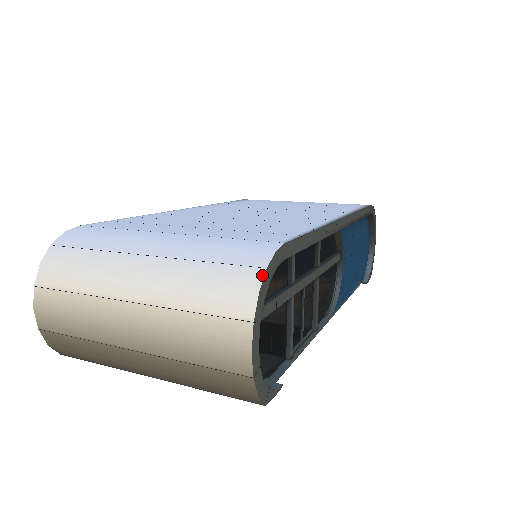
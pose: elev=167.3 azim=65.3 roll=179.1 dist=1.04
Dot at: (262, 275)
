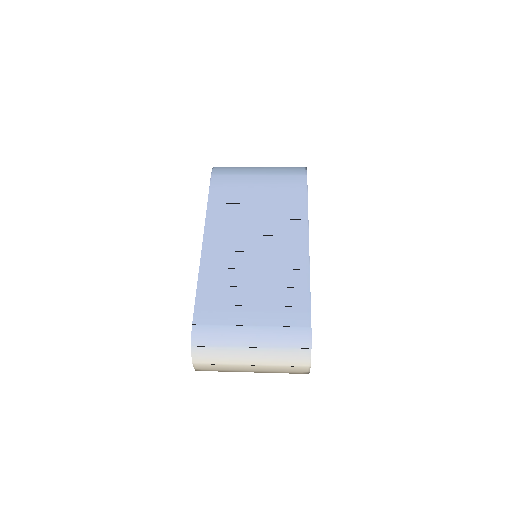
Dot at: (310, 352)
